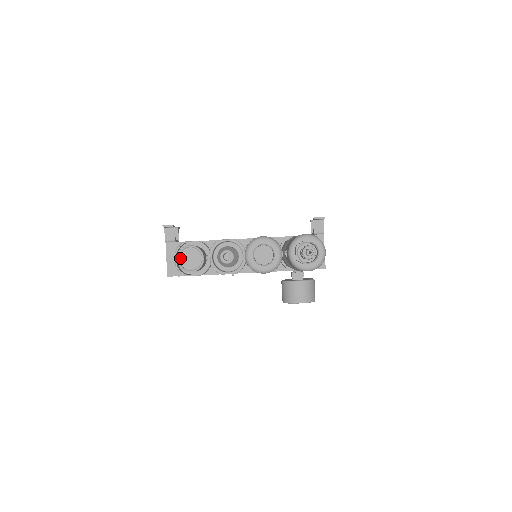
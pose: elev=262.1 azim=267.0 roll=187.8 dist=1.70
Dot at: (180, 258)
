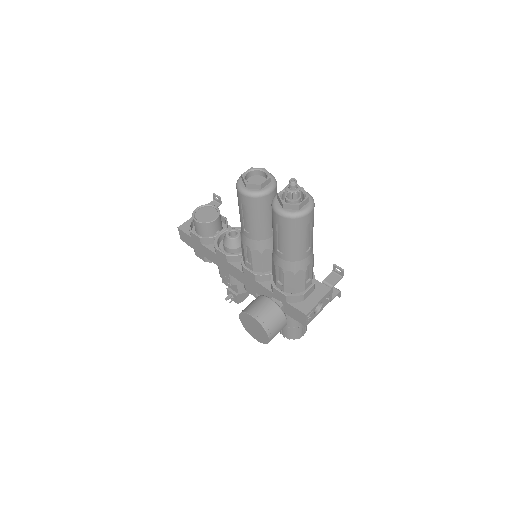
Dot at: (200, 209)
